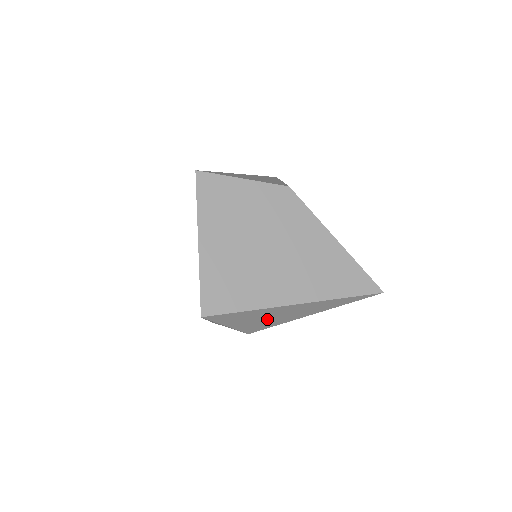
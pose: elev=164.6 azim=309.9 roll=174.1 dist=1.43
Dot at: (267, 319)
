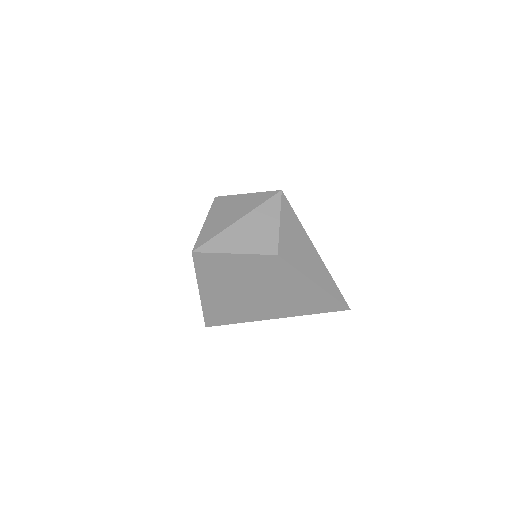
Dot at: occluded
